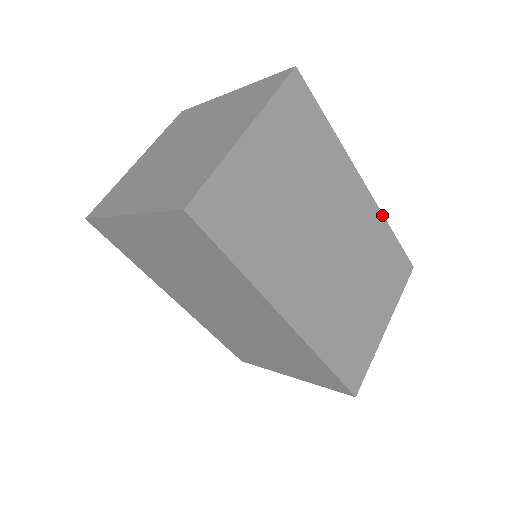
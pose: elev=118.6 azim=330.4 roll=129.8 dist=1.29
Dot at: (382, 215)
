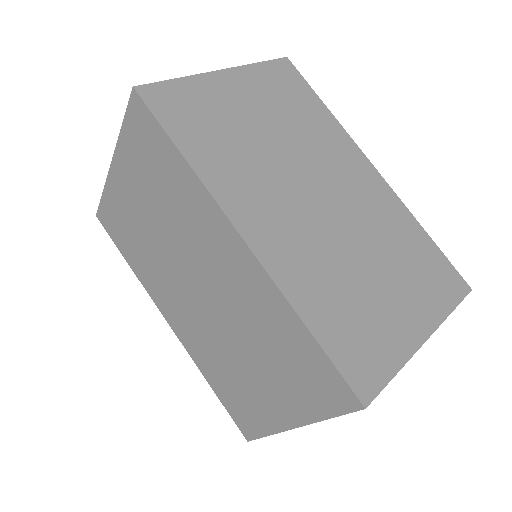
Dot at: (406, 209)
